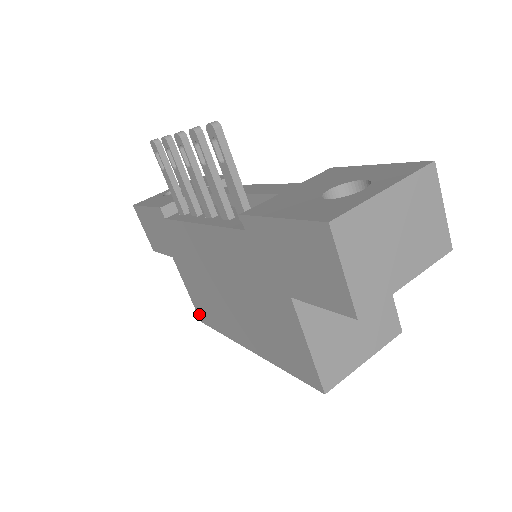
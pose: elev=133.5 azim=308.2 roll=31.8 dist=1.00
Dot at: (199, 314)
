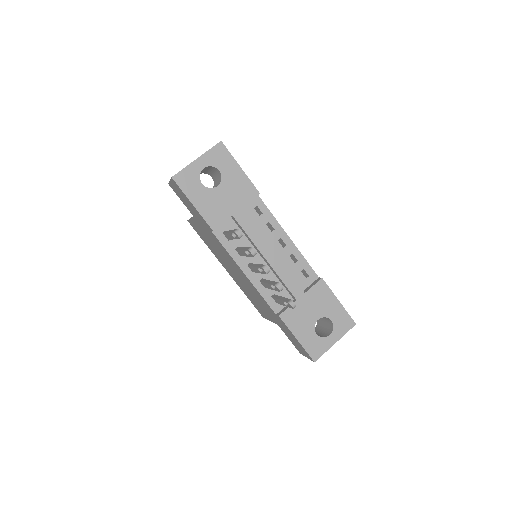
Dot at: (190, 223)
